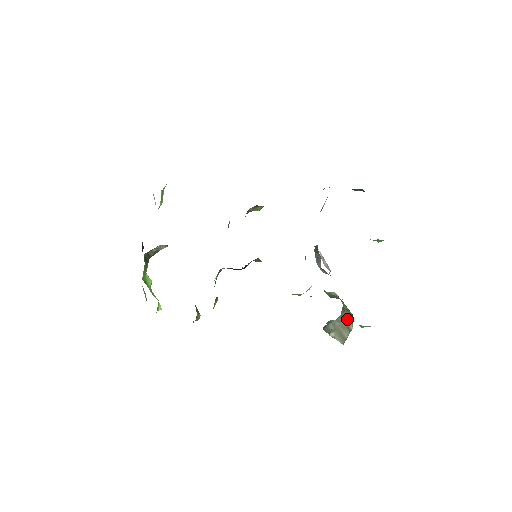
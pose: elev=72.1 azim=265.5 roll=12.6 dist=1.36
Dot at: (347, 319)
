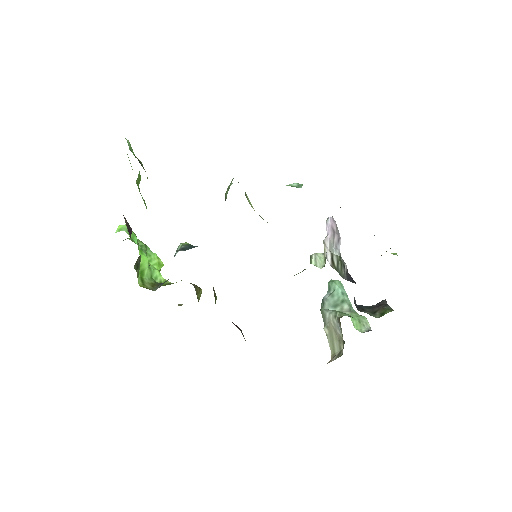
Dot at: (340, 334)
